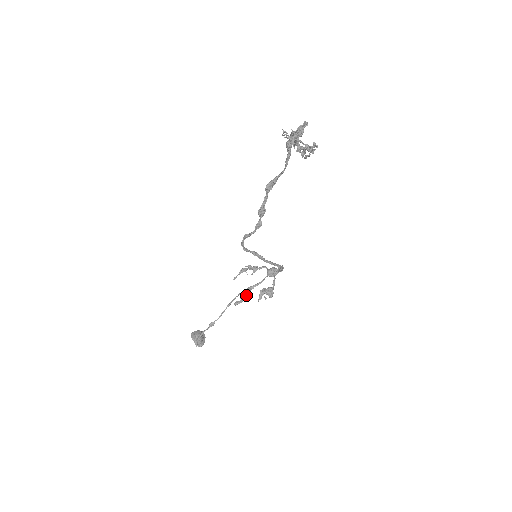
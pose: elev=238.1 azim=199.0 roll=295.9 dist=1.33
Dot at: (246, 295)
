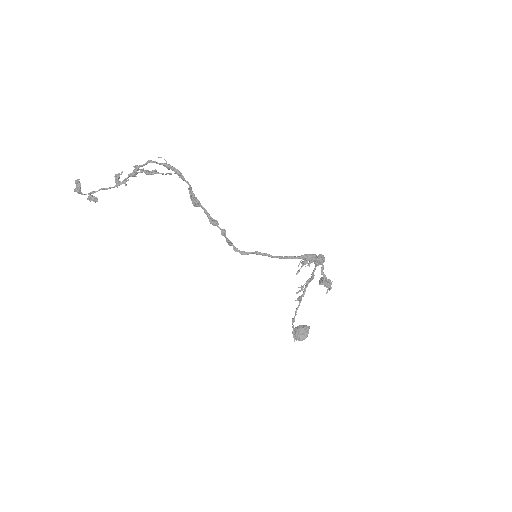
Dot at: (302, 289)
